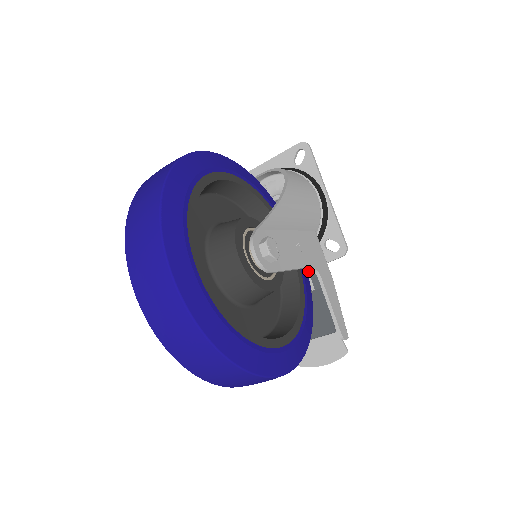
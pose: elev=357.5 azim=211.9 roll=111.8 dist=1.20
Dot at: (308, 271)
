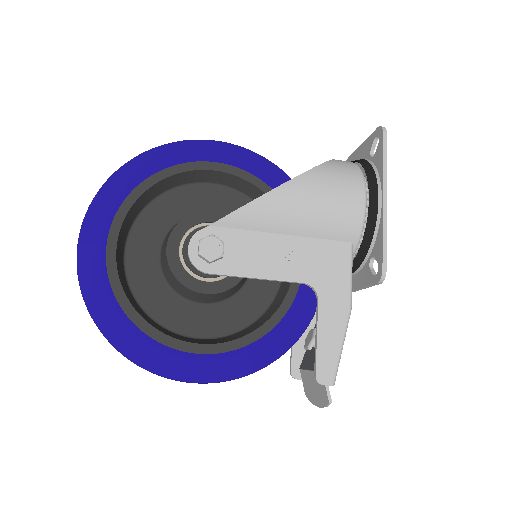
Dot at: occluded
